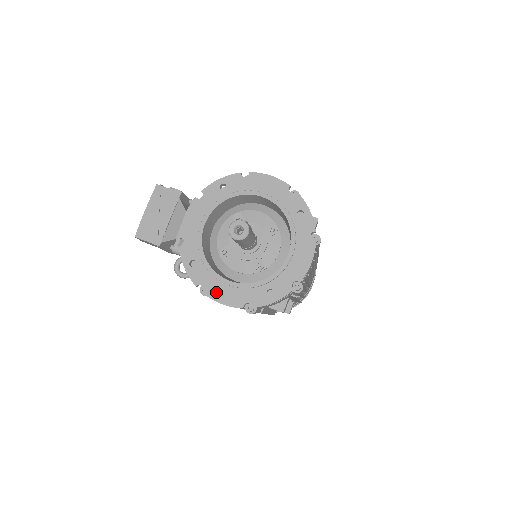
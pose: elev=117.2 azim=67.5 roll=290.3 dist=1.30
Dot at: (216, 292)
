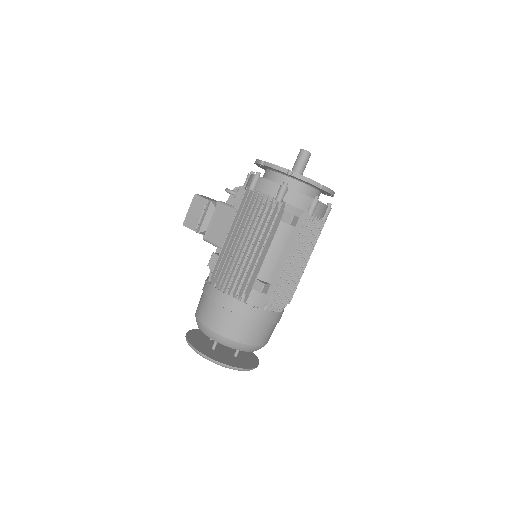
Dot at: occluded
